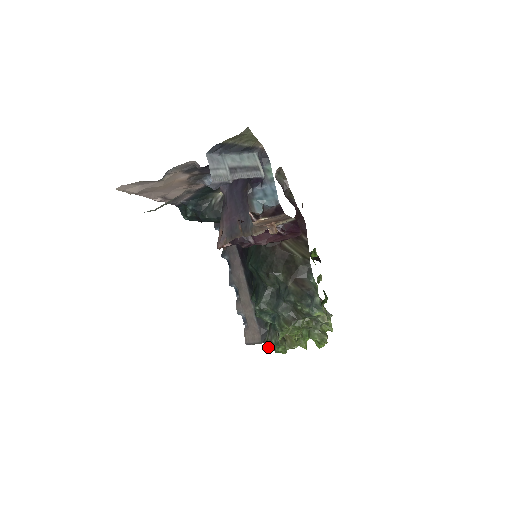
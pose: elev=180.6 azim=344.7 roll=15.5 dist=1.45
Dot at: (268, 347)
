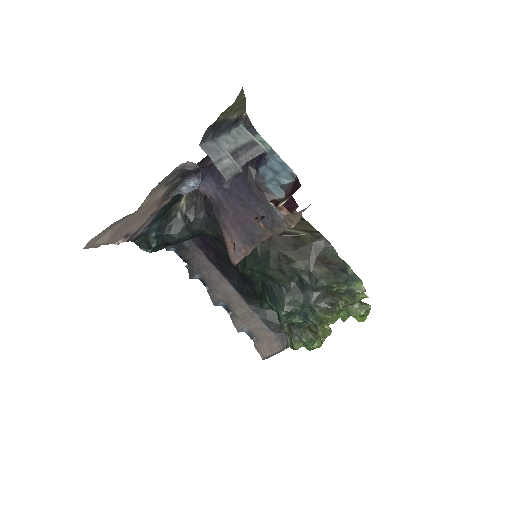
Dot at: (296, 349)
